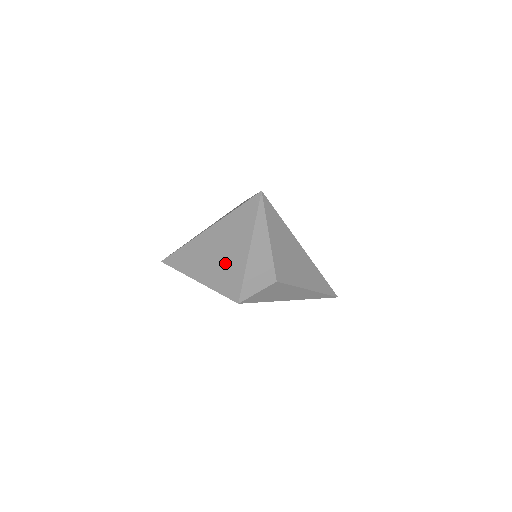
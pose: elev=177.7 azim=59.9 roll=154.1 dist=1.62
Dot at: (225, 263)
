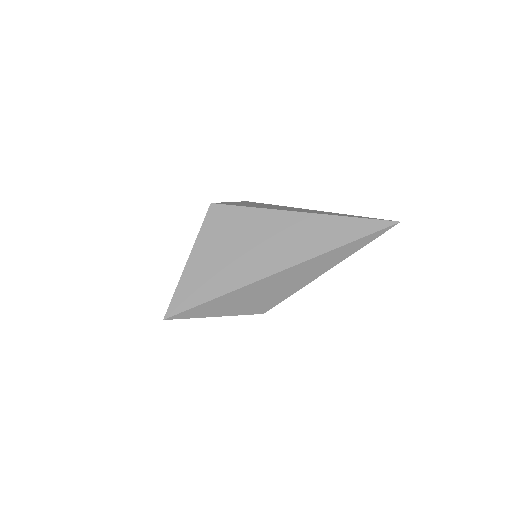
Dot at: occluded
